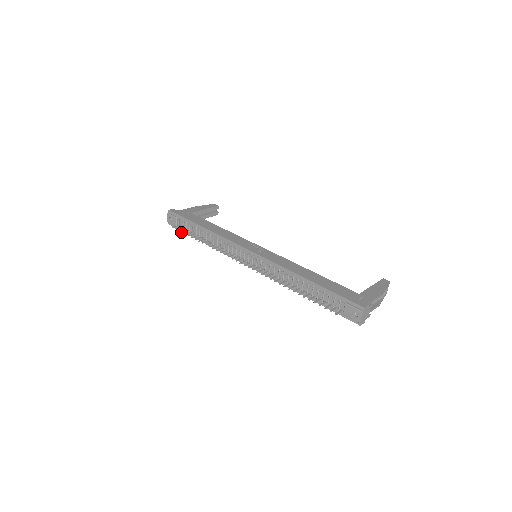
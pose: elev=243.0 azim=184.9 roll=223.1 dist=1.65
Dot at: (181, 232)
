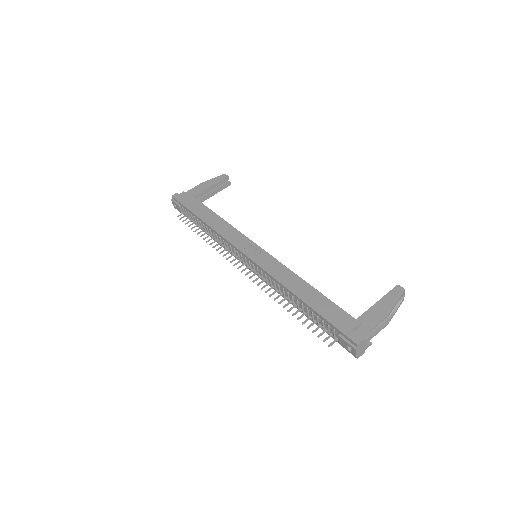
Dot at: occluded
